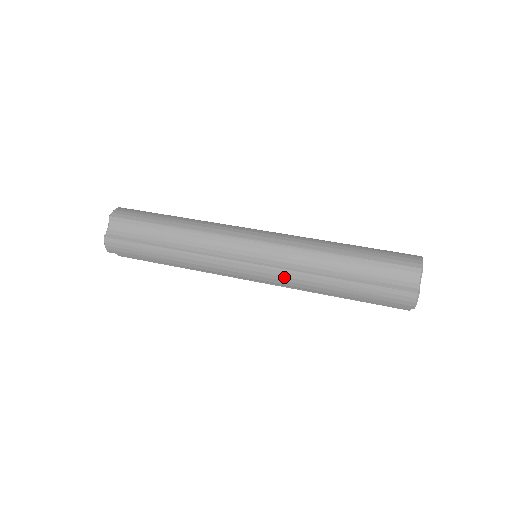
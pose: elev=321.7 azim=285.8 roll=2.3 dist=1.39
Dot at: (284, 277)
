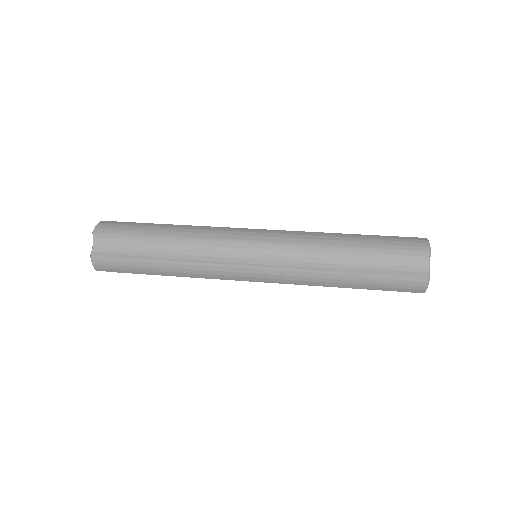
Dot at: (290, 276)
